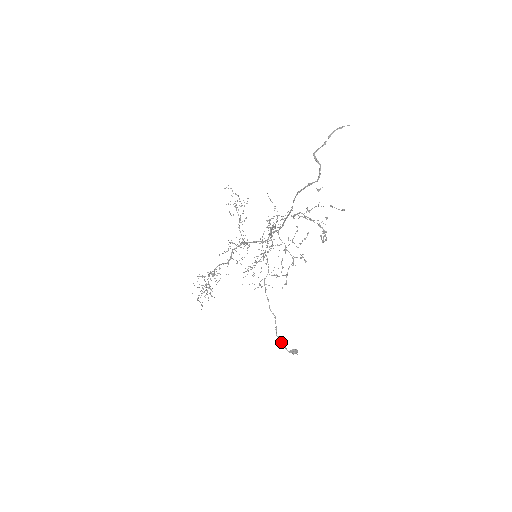
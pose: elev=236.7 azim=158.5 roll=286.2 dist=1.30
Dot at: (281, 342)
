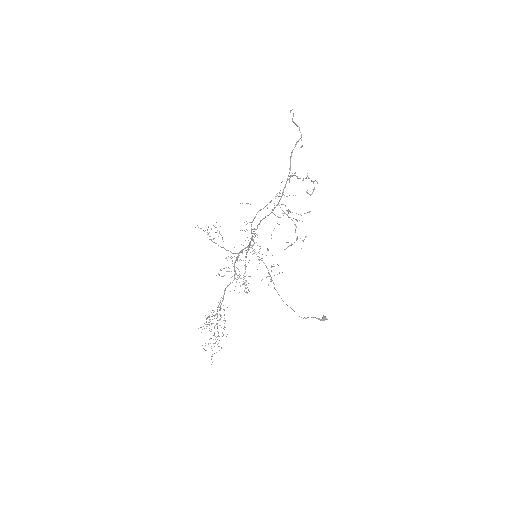
Dot at: (311, 317)
